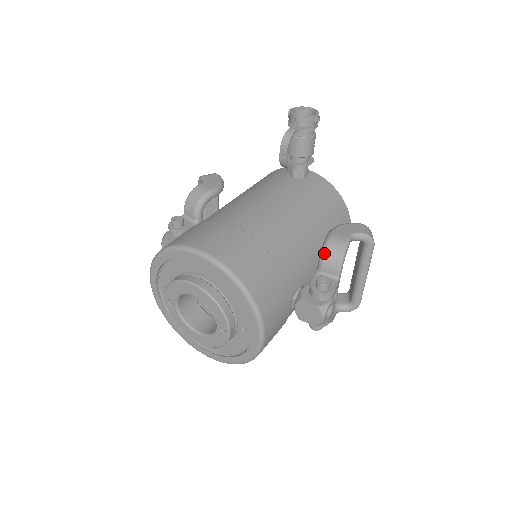
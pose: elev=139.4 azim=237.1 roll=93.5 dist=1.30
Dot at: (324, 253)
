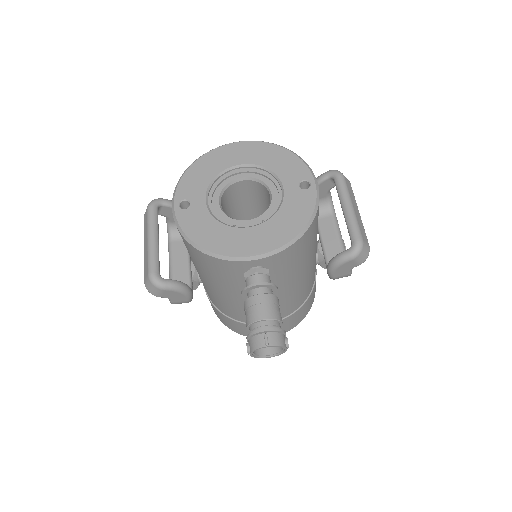
Dot at: occluded
